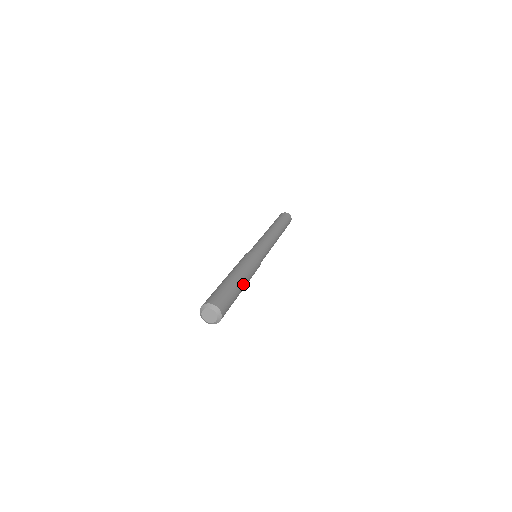
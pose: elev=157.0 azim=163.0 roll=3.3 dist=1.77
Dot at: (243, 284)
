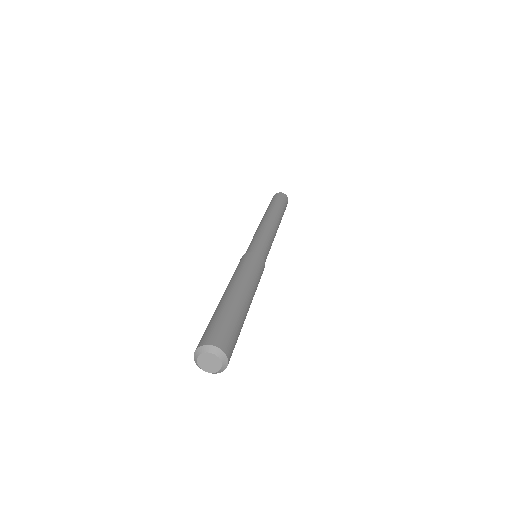
Dot at: (249, 303)
